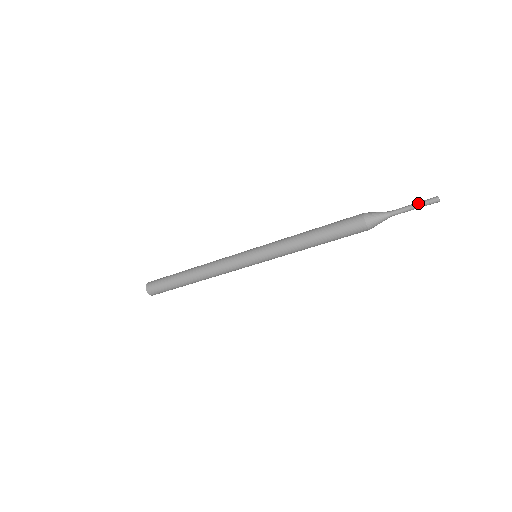
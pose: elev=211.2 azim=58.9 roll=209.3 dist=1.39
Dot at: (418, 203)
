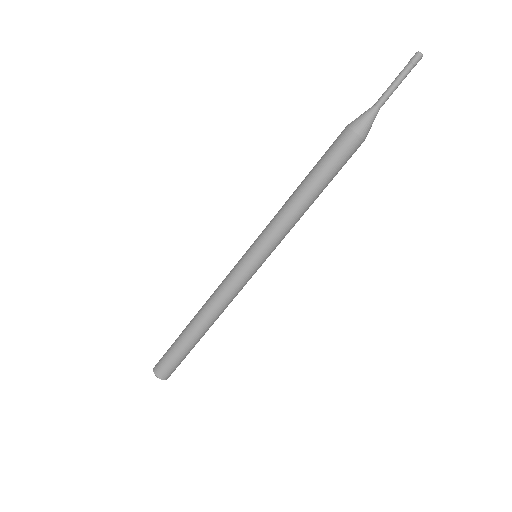
Dot at: (400, 73)
